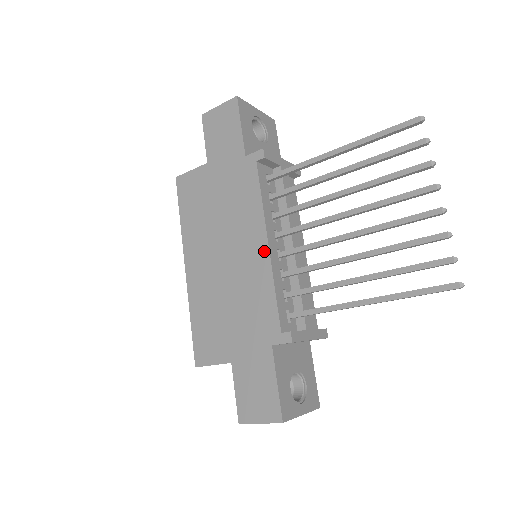
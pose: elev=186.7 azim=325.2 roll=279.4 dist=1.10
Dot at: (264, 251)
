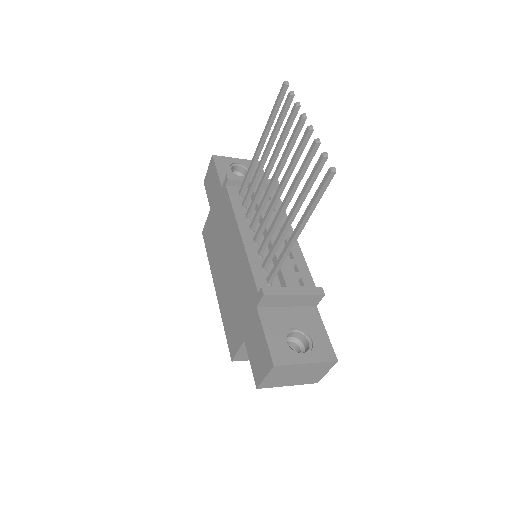
Dot at: (240, 241)
